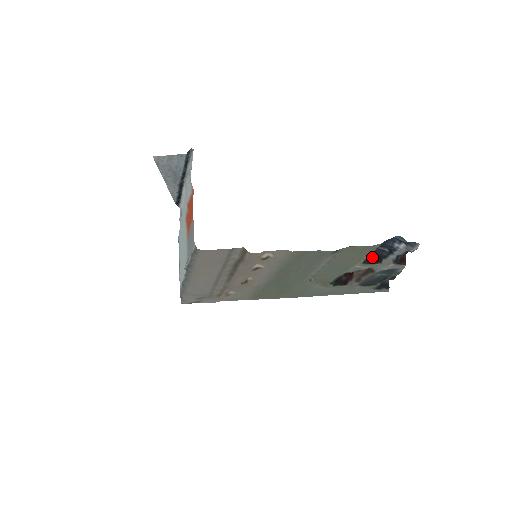
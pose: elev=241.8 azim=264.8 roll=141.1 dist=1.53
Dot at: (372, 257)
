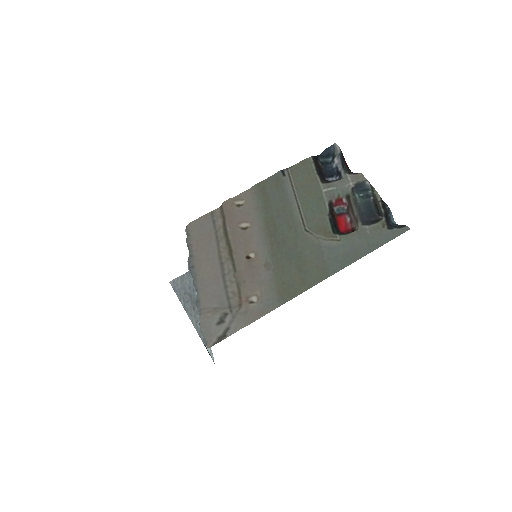
Dot at: occluded
